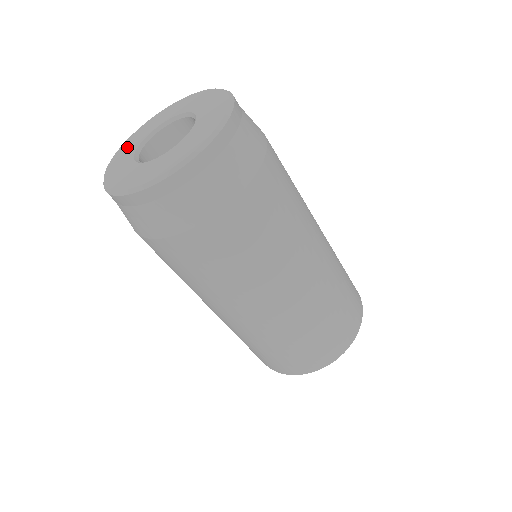
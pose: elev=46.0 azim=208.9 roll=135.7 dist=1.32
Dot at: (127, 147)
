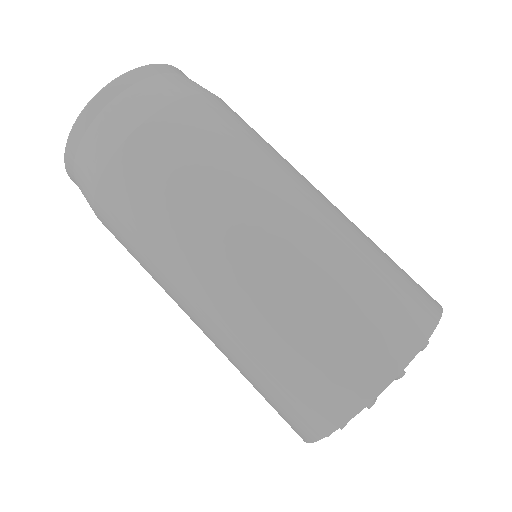
Dot at: occluded
